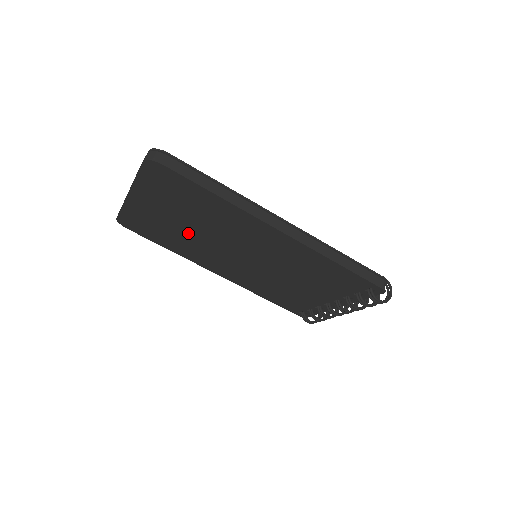
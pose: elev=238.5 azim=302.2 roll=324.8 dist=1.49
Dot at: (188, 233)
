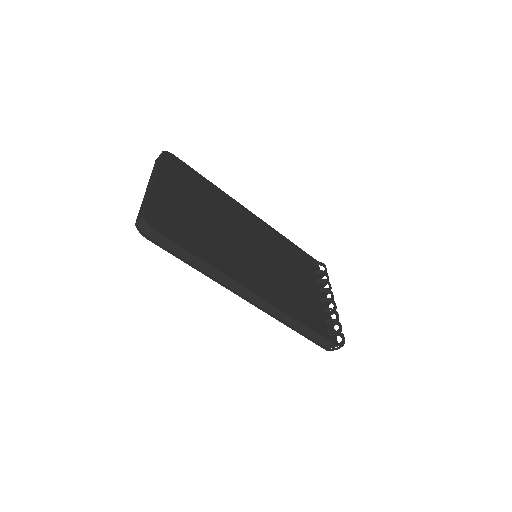
Dot at: occluded
